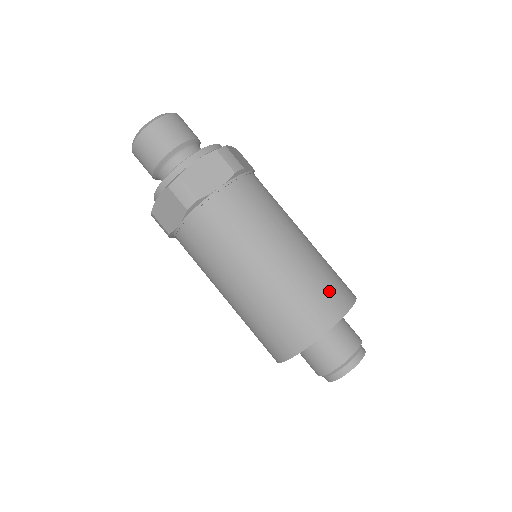
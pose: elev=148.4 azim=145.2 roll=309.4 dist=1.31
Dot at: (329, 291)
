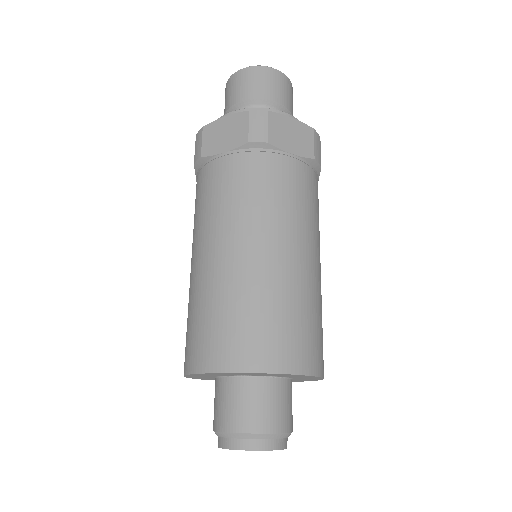
Dot at: (245, 332)
